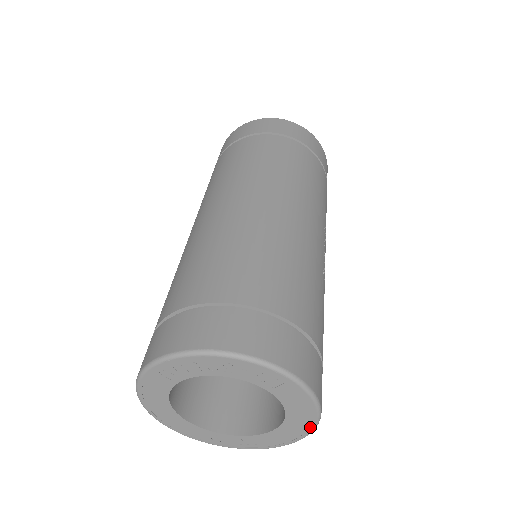
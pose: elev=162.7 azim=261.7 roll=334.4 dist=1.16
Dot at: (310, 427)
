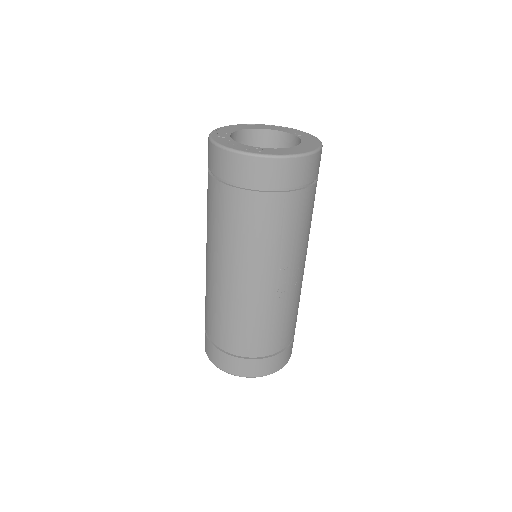
Dot at: occluded
